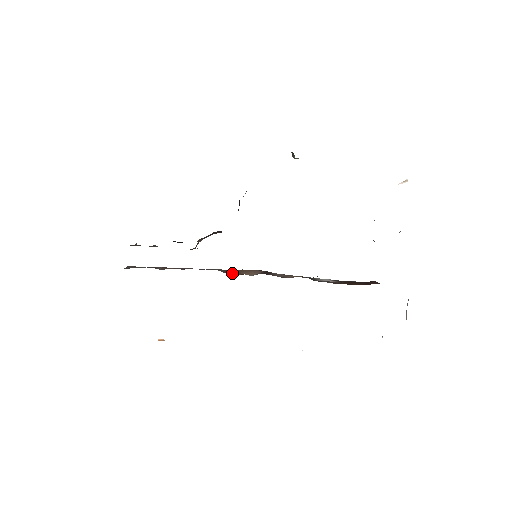
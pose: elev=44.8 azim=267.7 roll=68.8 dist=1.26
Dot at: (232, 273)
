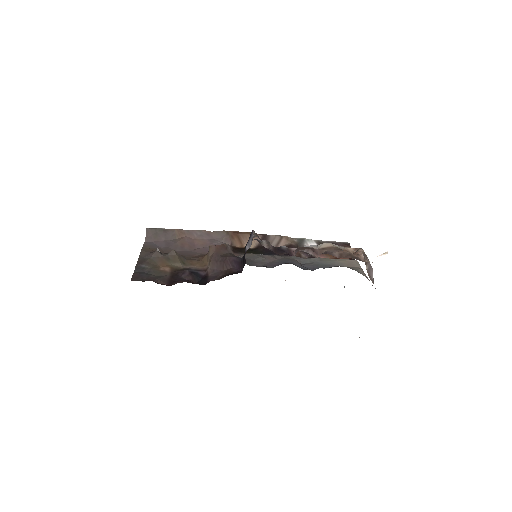
Dot at: (235, 243)
